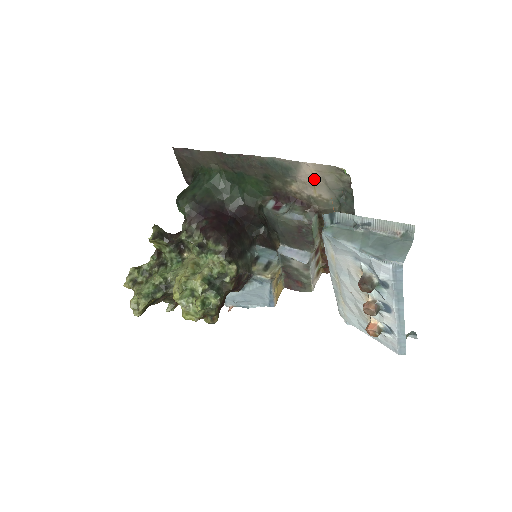
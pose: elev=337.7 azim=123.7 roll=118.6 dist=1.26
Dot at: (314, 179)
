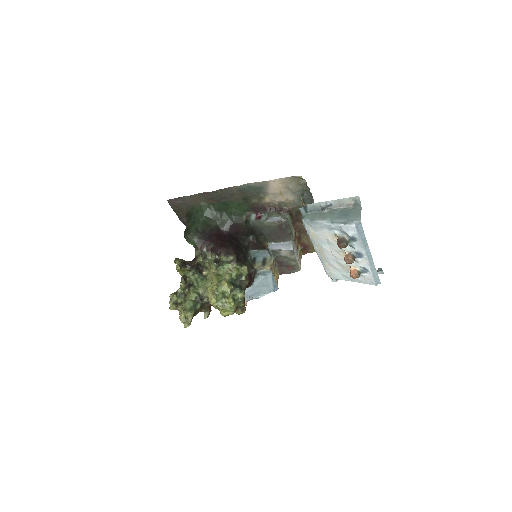
Dot at: (280, 189)
